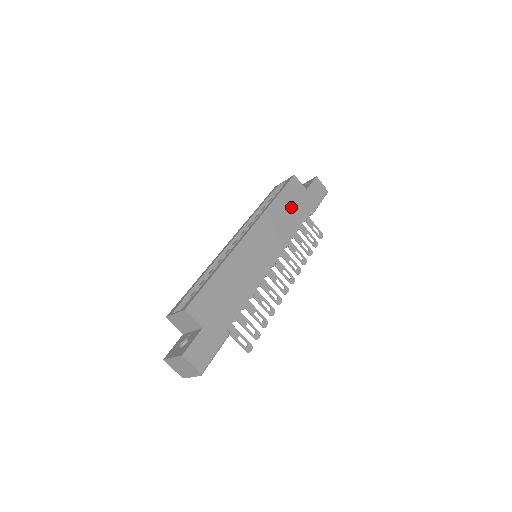
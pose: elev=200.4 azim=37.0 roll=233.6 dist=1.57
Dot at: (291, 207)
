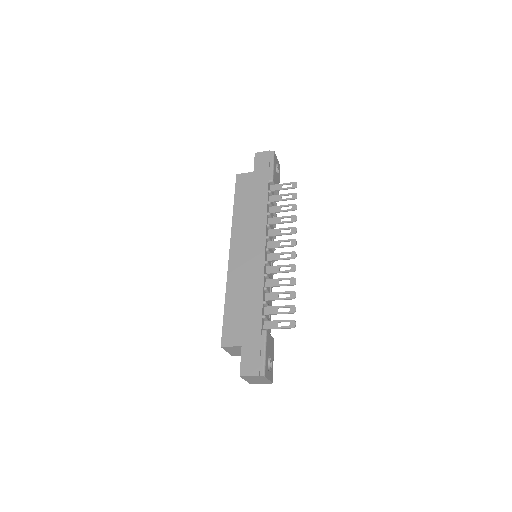
Dot at: (250, 198)
